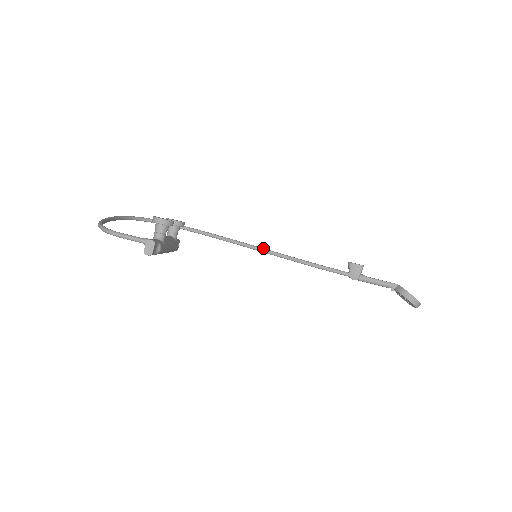
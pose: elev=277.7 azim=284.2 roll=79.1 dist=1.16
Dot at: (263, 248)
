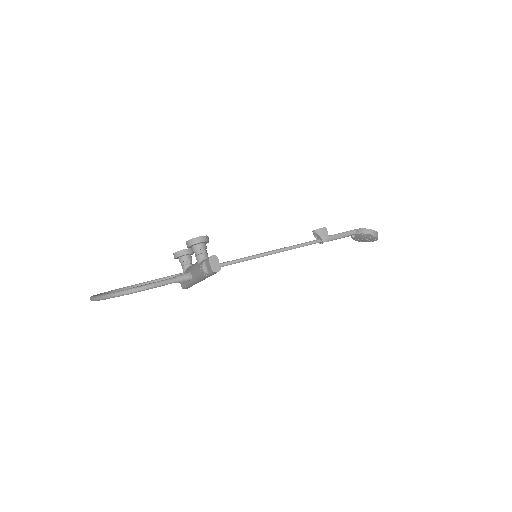
Dot at: (238, 259)
